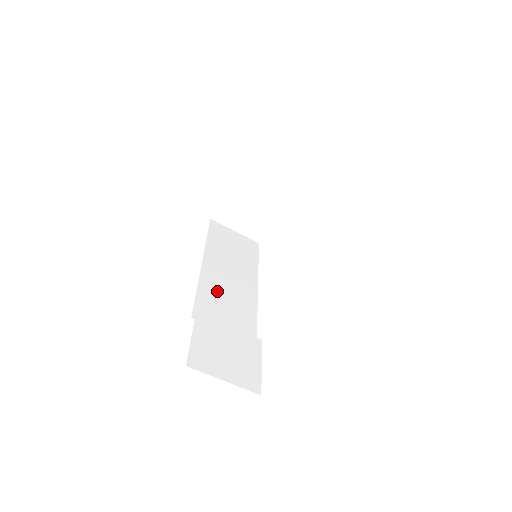
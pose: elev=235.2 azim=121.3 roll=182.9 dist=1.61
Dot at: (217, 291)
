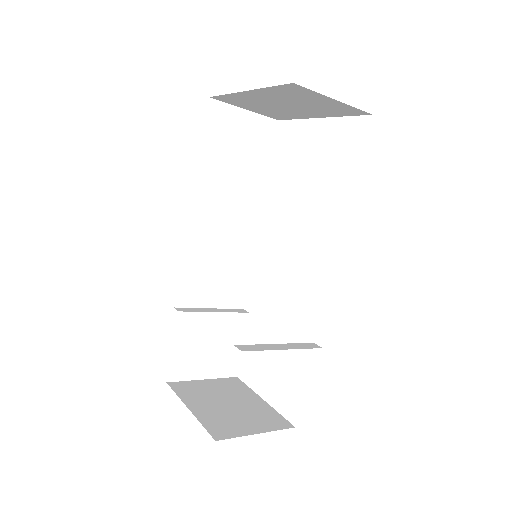
Dot at: (207, 251)
